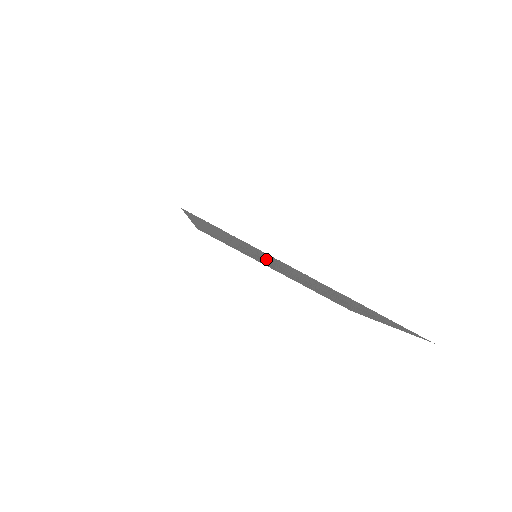
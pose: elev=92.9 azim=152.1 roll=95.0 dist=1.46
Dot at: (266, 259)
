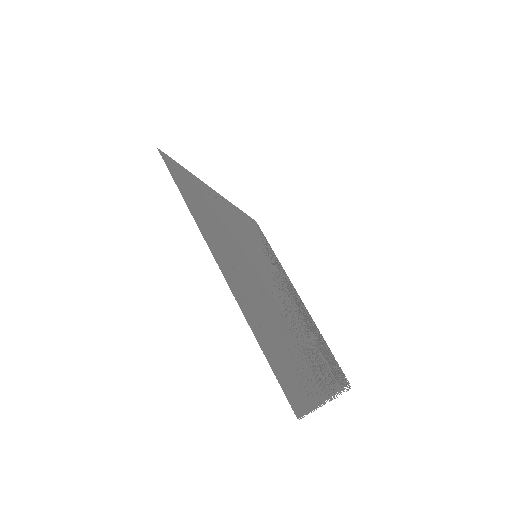
Dot at: (242, 253)
